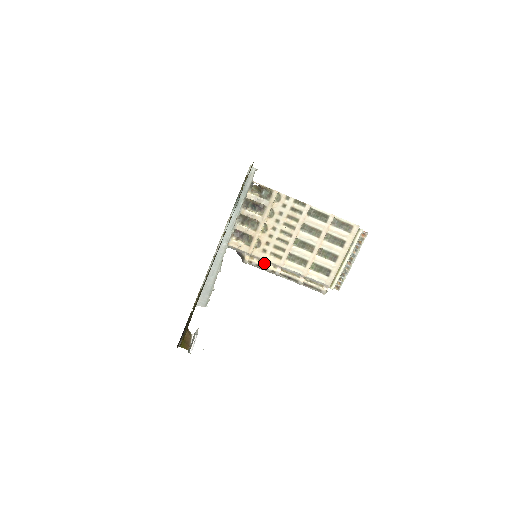
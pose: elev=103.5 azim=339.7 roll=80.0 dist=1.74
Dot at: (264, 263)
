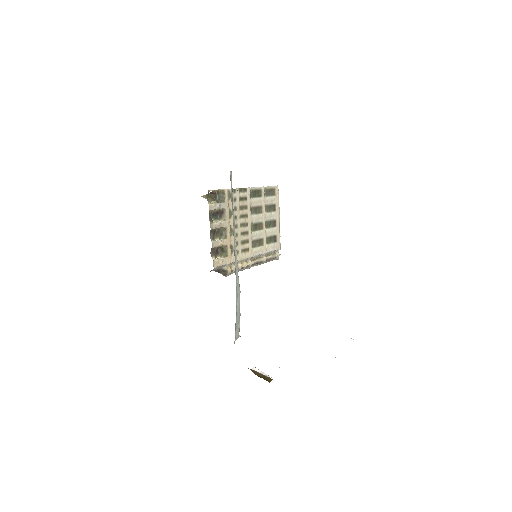
Dot at: (240, 264)
